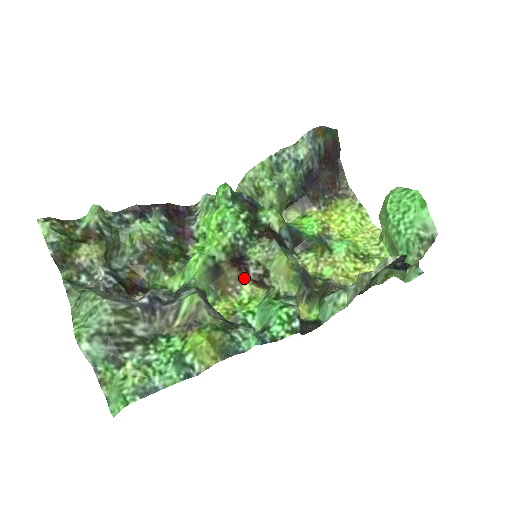
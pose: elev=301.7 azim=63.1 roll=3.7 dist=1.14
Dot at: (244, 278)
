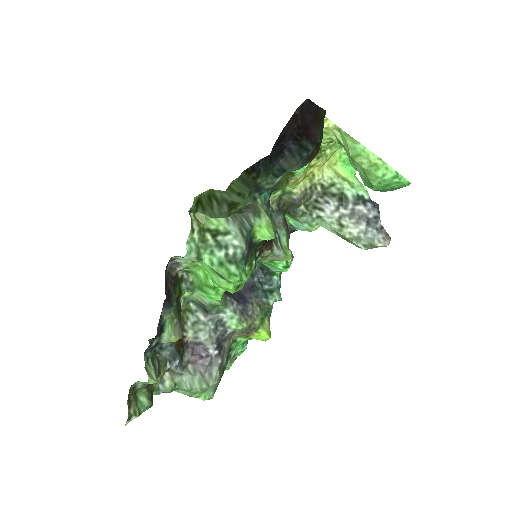
Dot at: occluded
